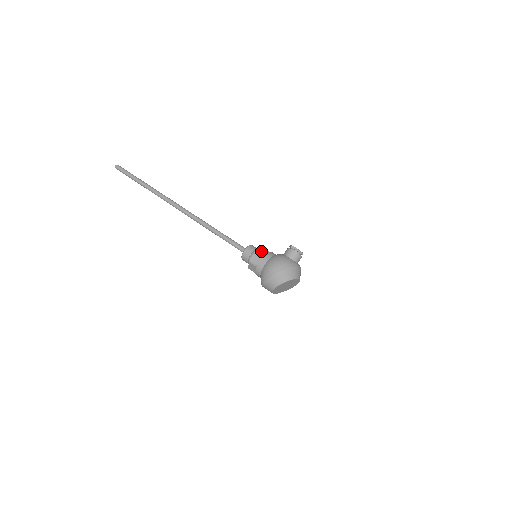
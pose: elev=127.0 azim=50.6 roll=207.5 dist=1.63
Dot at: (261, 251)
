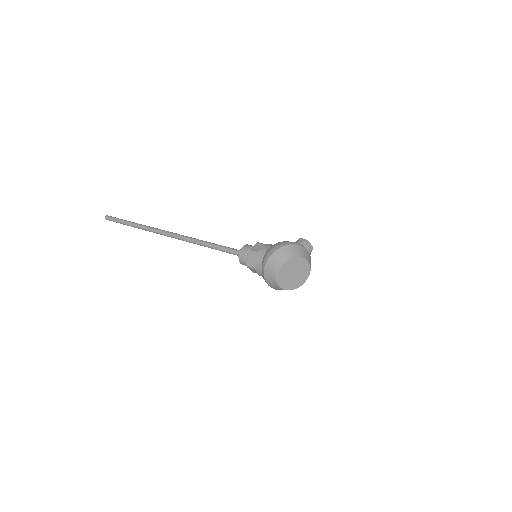
Dot at: (263, 244)
